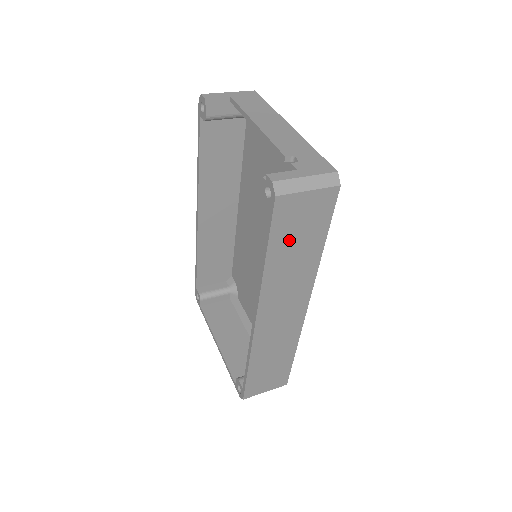
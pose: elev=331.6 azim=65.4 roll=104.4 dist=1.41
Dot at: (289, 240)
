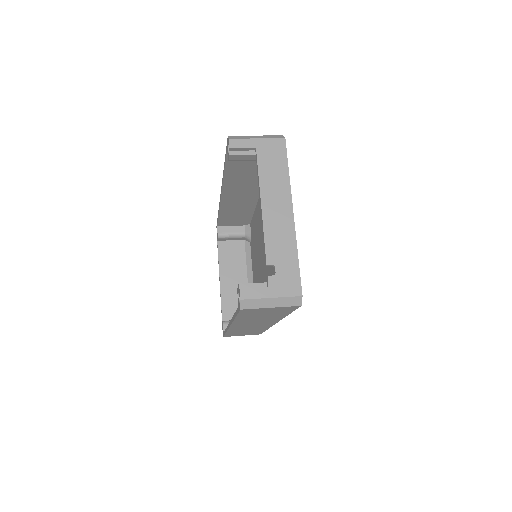
Dot at: (255, 315)
